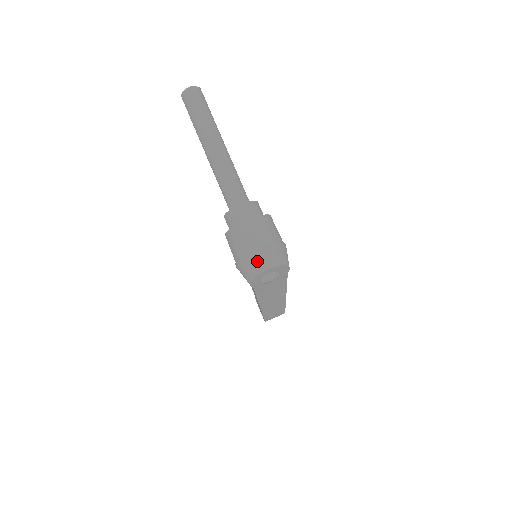
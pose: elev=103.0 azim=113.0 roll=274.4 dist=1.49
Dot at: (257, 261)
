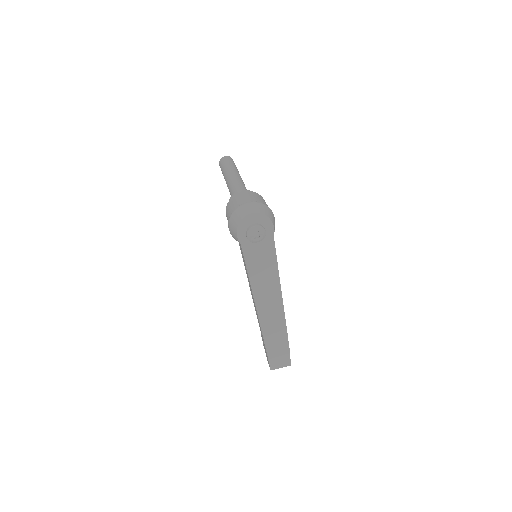
Dot at: (243, 209)
